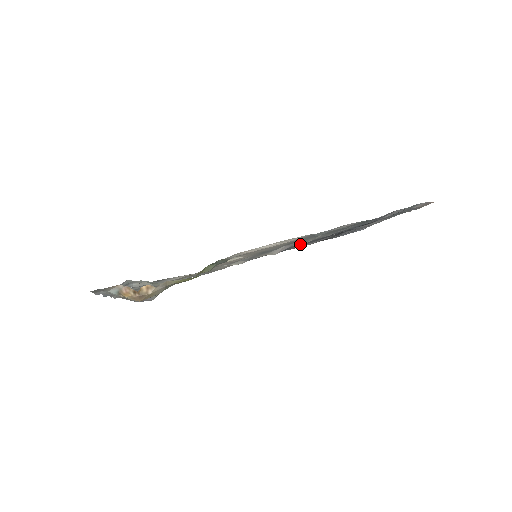
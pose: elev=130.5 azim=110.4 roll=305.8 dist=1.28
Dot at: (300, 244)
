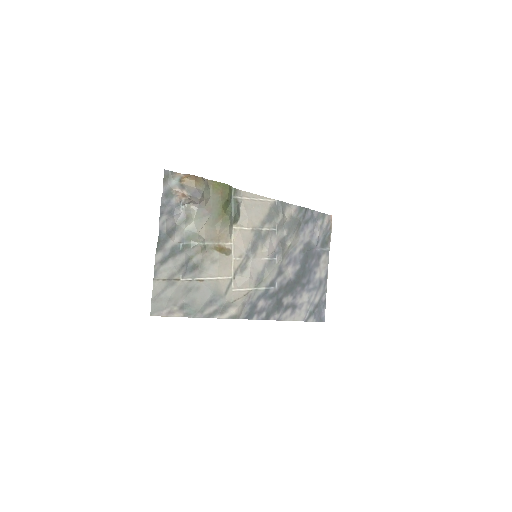
Dot at: (280, 249)
